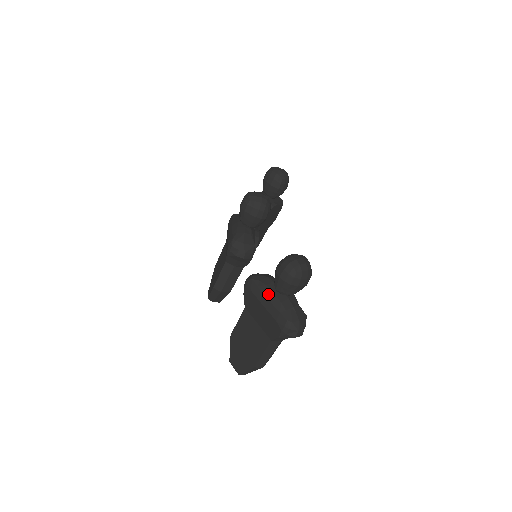
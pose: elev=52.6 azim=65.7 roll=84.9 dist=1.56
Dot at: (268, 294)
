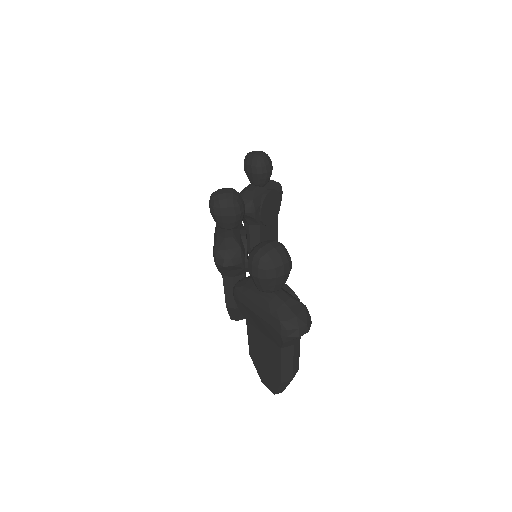
Dot at: (254, 298)
